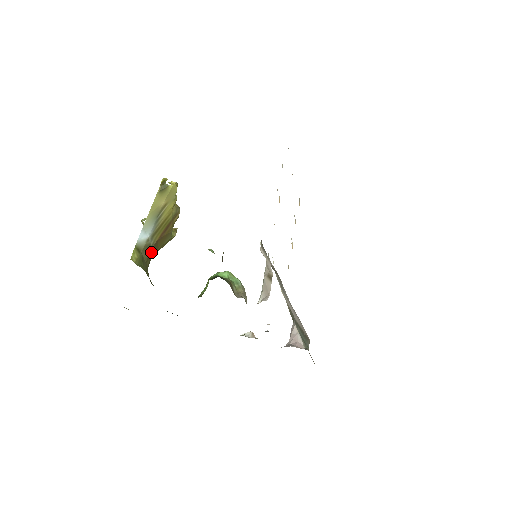
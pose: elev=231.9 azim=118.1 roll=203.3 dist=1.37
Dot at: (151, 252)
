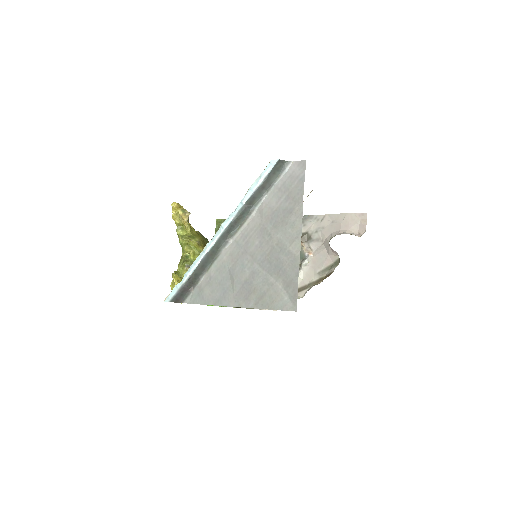
Dot at: occluded
